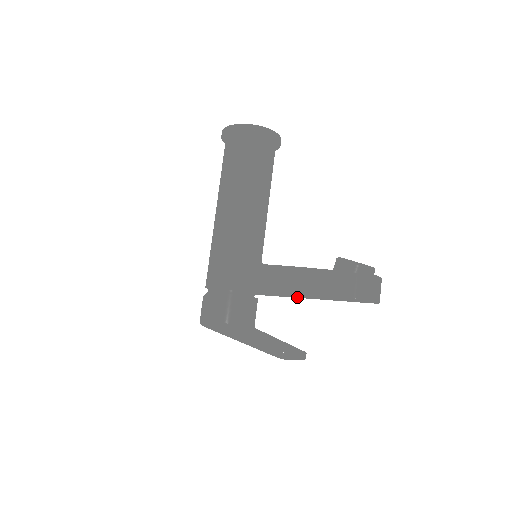
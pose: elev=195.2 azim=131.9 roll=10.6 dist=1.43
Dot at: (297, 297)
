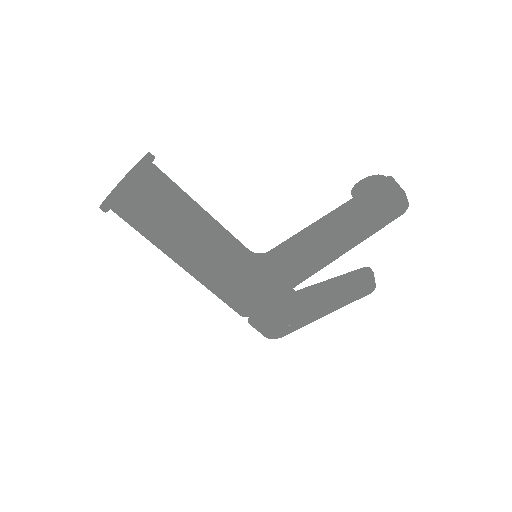
Dot at: occluded
